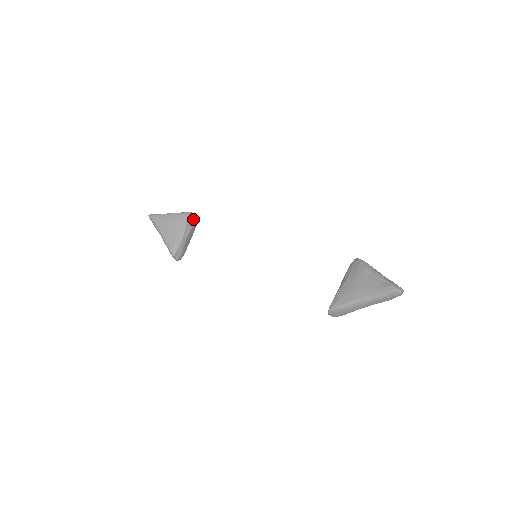
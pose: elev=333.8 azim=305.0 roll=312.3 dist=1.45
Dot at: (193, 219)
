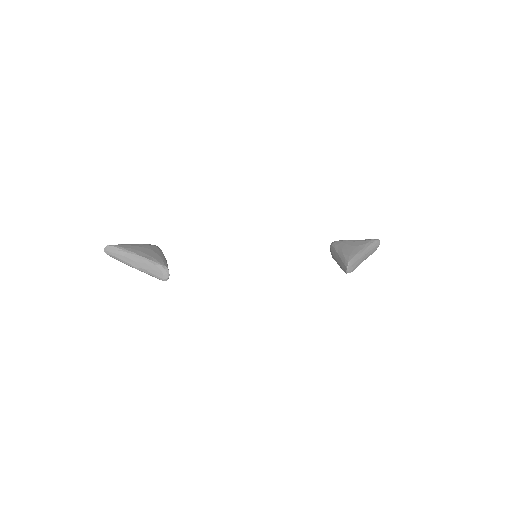
Dot at: occluded
